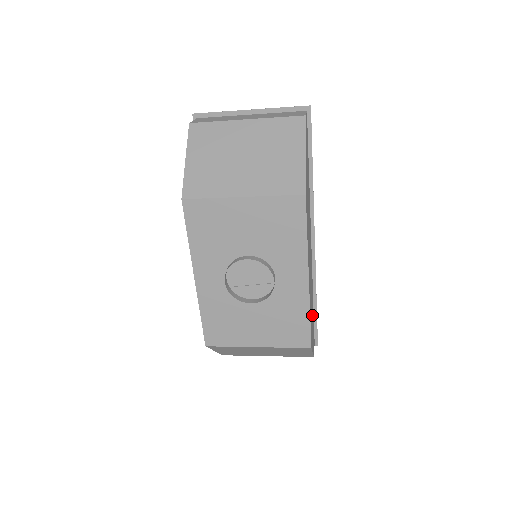
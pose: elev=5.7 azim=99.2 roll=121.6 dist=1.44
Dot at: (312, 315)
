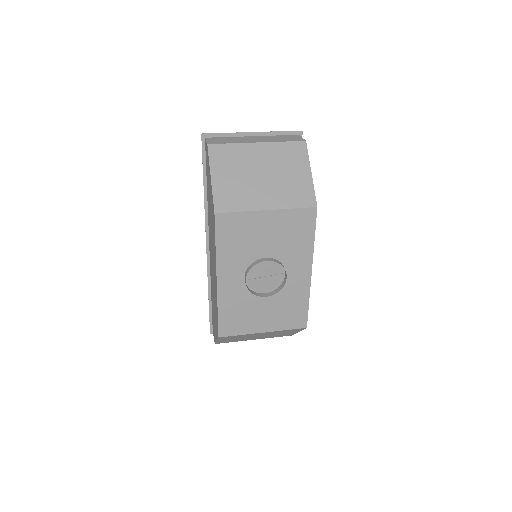
Dot at: occluded
